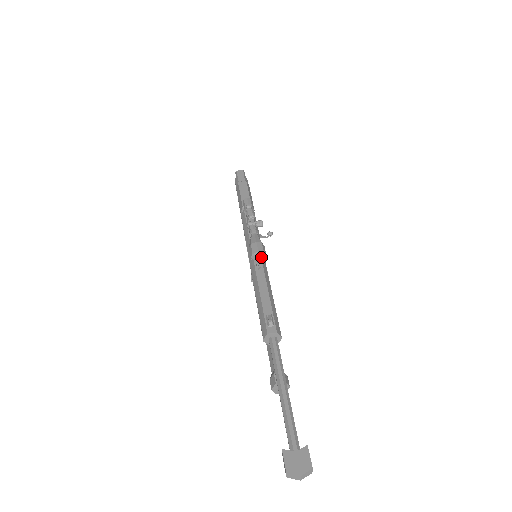
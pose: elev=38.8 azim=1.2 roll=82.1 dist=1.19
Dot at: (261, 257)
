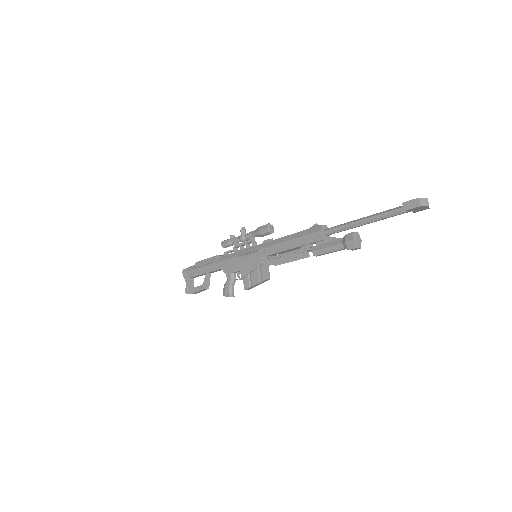
Dot at: (272, 231)
